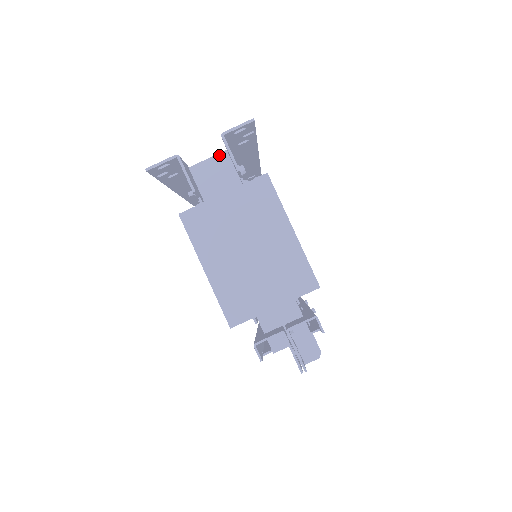
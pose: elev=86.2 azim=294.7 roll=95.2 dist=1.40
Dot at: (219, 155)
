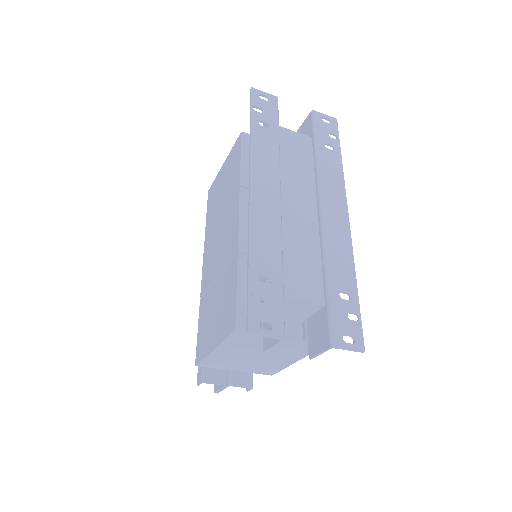
Dot at: (315, 305)
